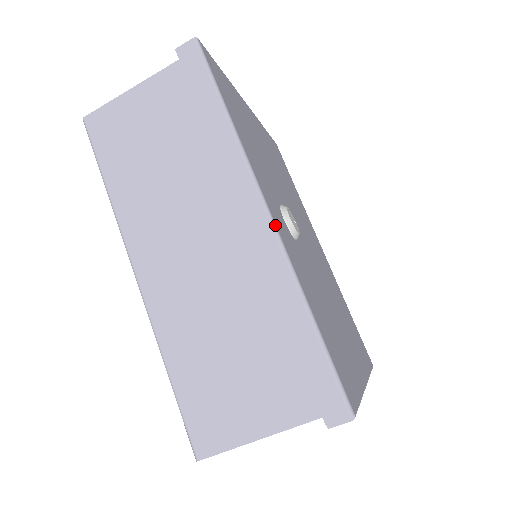
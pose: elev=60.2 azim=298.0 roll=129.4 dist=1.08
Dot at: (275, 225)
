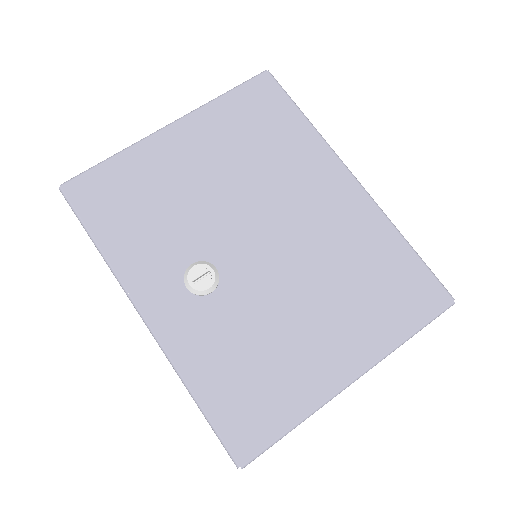
Dot at: (151, 330)
